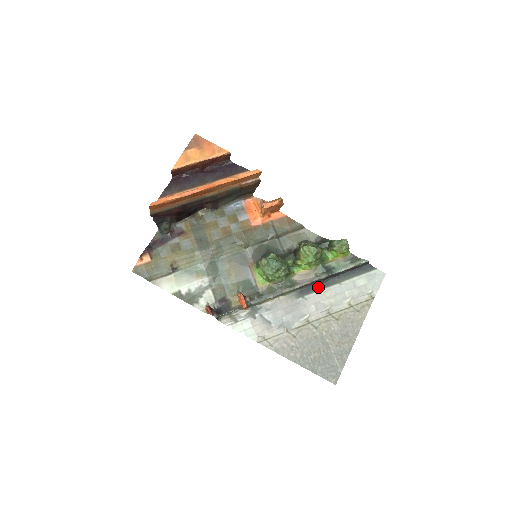
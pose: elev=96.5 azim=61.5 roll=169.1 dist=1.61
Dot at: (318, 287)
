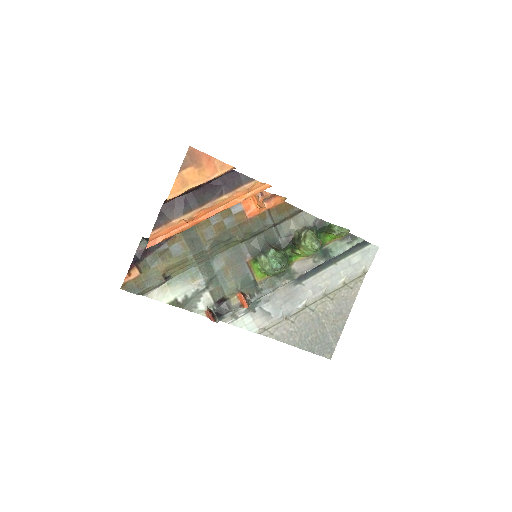
Dot at: (315, 271)
